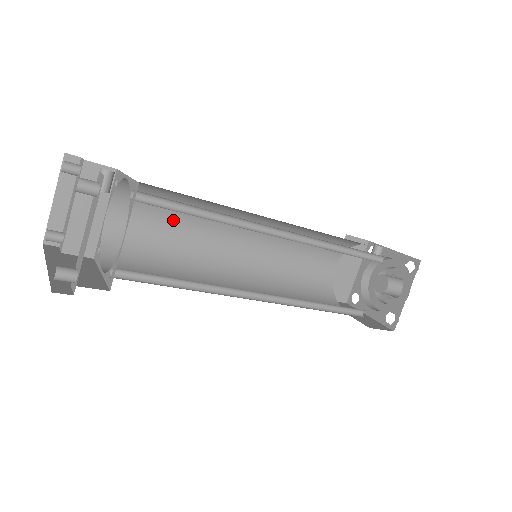
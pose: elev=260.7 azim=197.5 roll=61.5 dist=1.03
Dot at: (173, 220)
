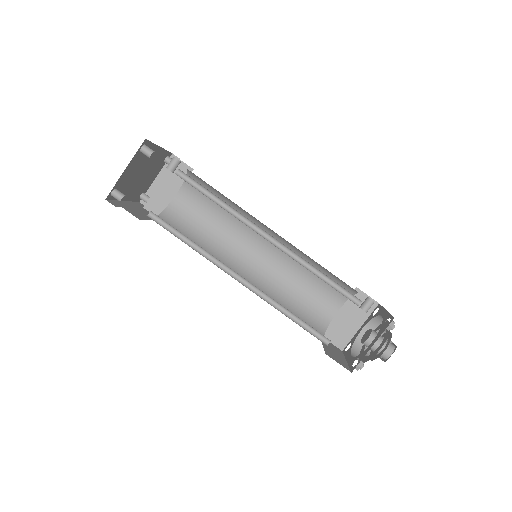
Dot at: (216, 214)
